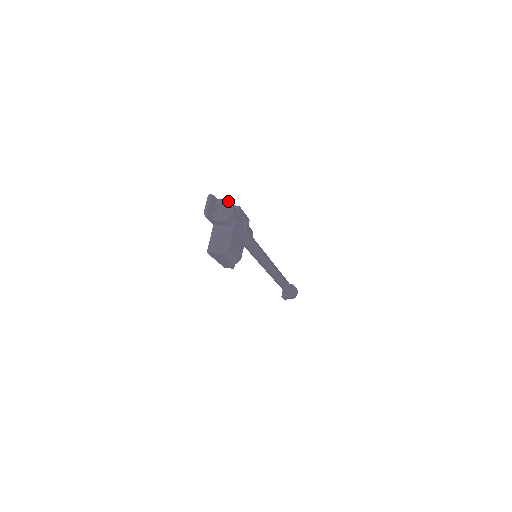
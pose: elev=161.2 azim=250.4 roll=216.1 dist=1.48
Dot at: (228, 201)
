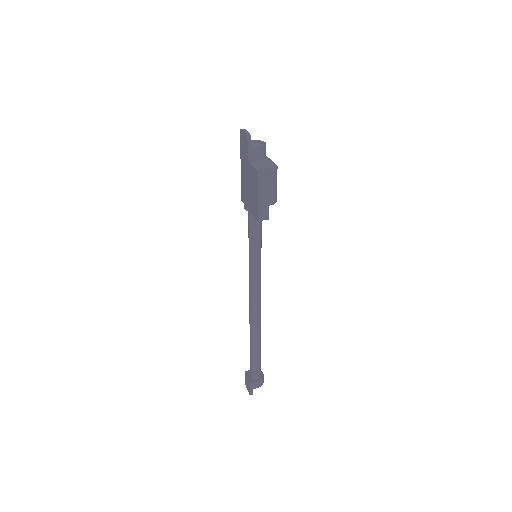
Dot at: (255, 140)
